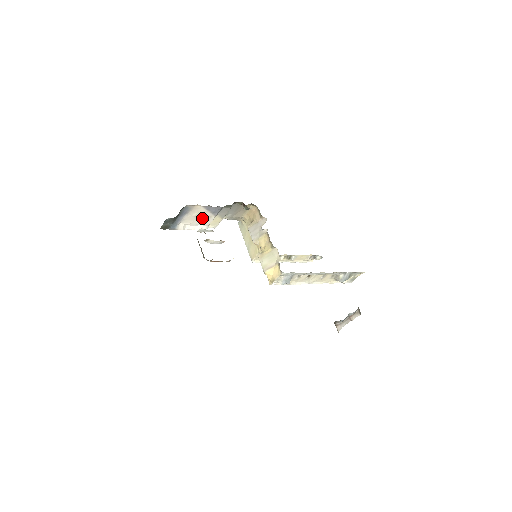
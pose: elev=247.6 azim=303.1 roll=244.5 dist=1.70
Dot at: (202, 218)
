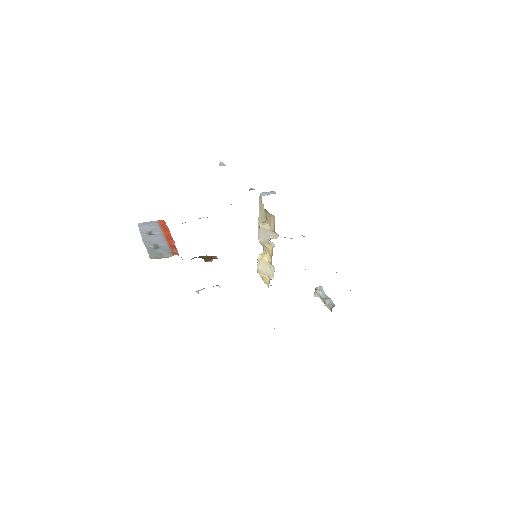
Dot at: occluded
